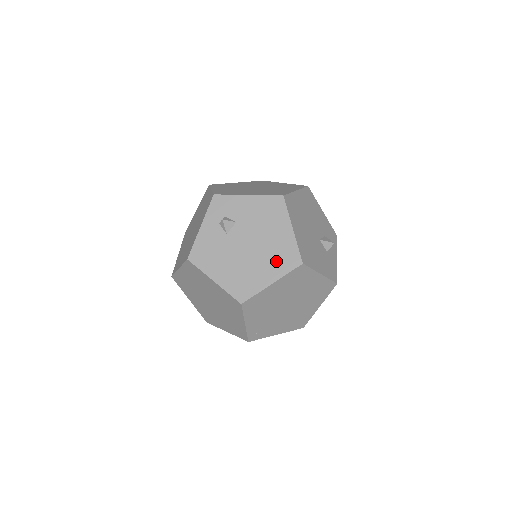
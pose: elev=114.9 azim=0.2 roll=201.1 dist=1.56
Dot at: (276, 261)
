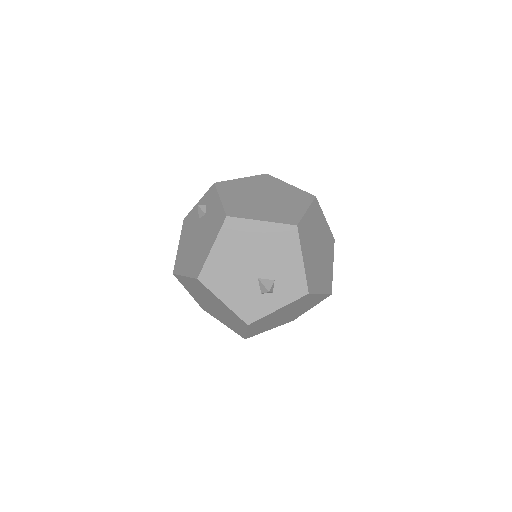
Dot at: (194, 262)
